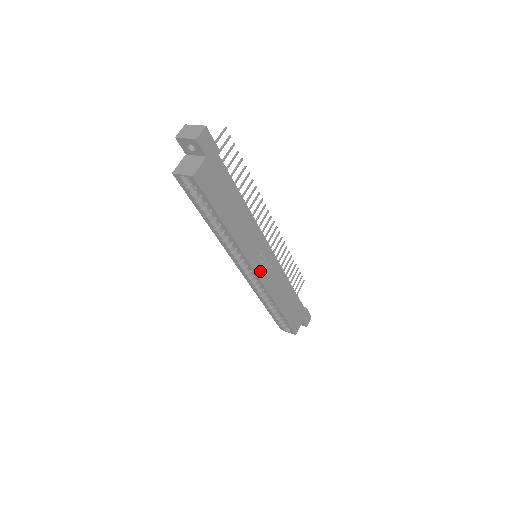
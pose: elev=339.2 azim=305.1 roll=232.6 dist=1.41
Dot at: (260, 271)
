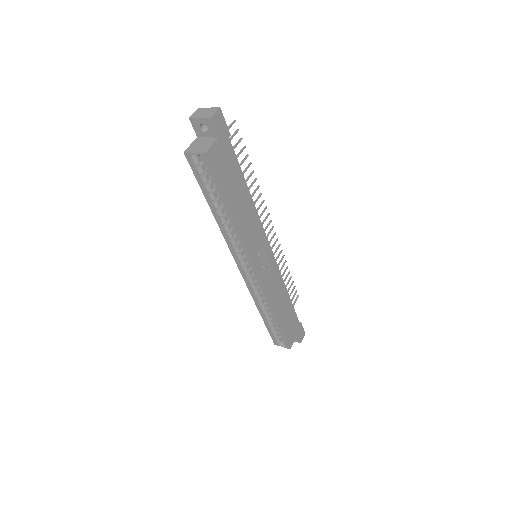
Dot at: (260, 270)
